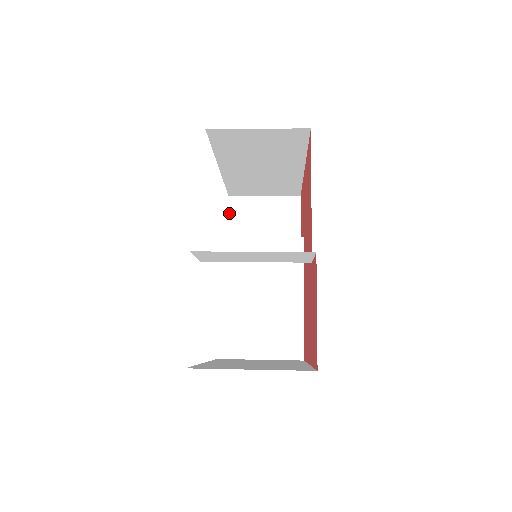
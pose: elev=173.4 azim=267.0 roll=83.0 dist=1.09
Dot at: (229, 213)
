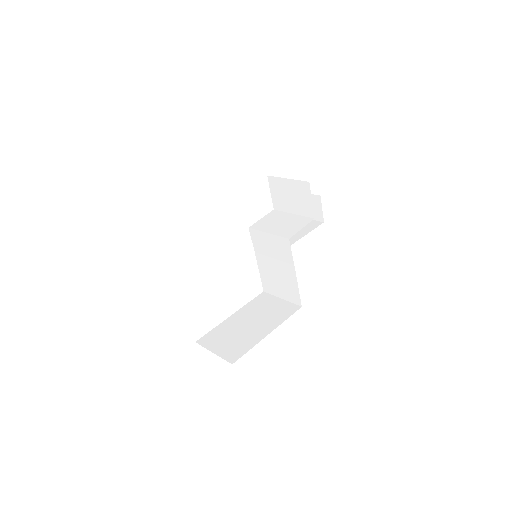
Dot at: (270, 188)
